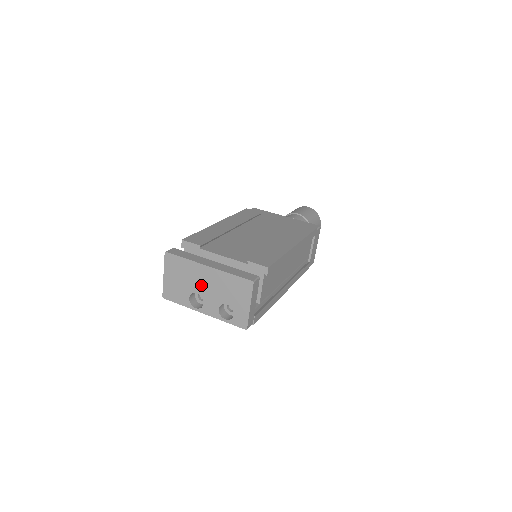
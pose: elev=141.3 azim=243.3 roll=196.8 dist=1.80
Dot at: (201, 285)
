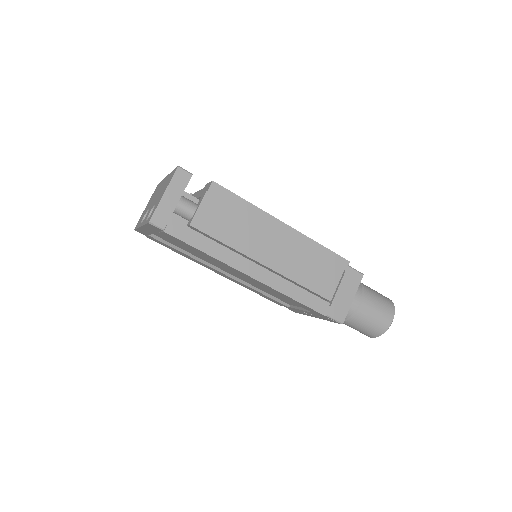
Dot at: occluded
